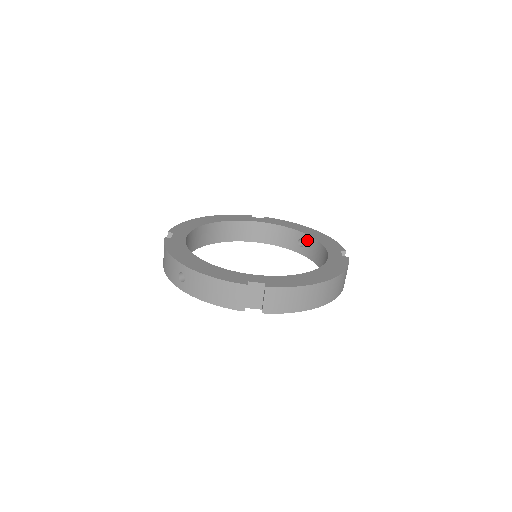
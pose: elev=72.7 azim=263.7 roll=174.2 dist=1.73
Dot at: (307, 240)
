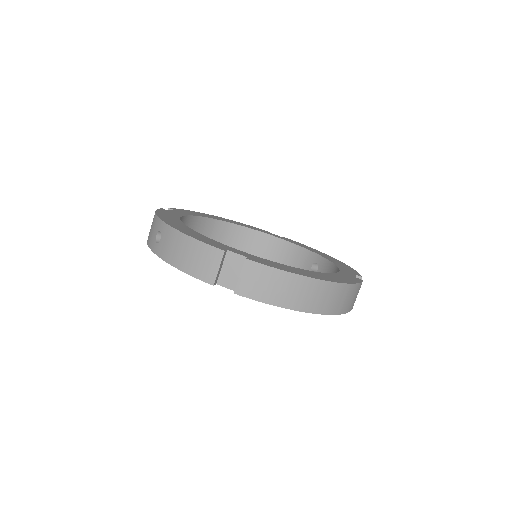
Dot at: (322, 263)
